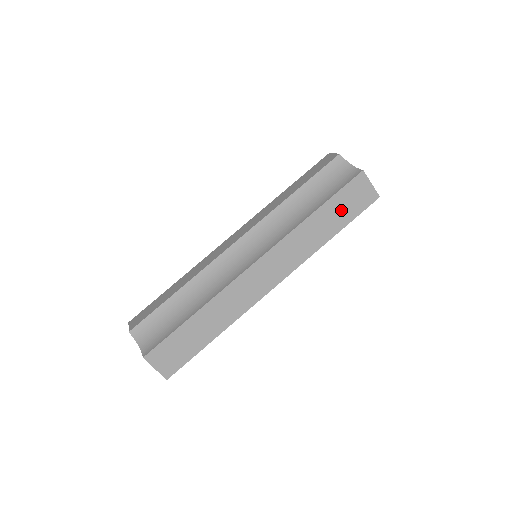
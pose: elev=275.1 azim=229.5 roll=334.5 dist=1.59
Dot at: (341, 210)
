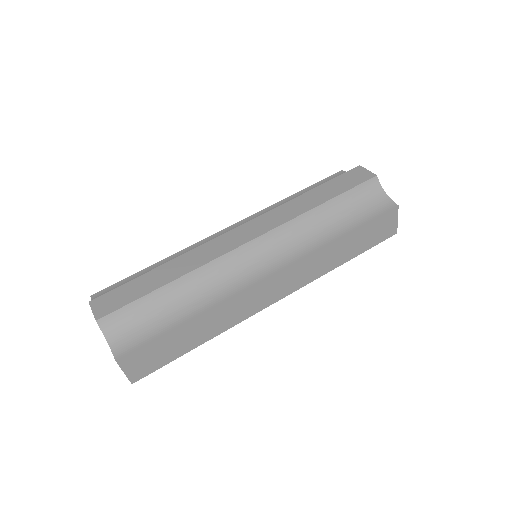
Dot at: (364, 239)
